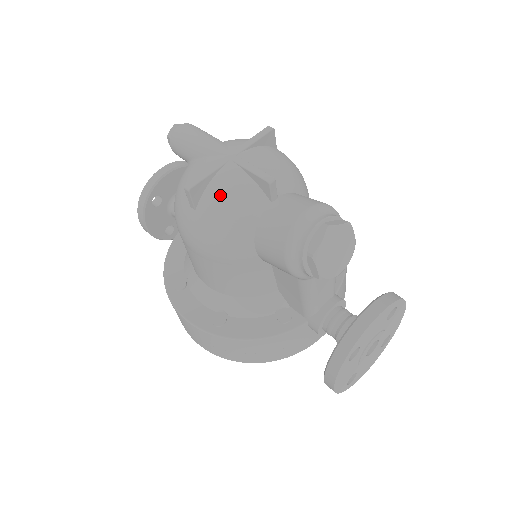
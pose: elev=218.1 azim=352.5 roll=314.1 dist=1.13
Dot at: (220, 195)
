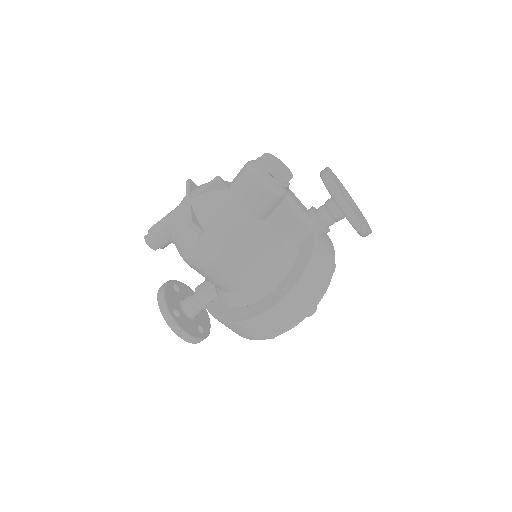
Dot at: (206, 211)
